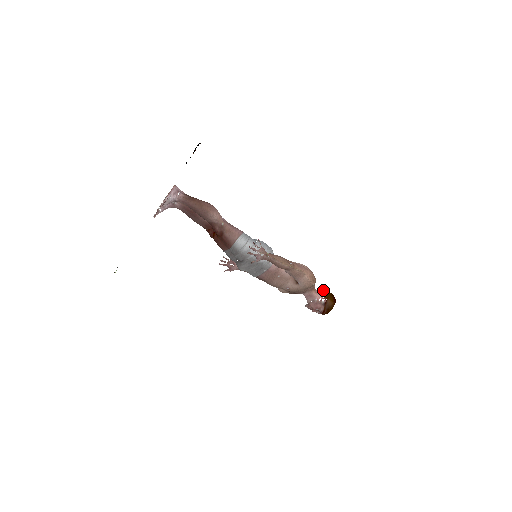
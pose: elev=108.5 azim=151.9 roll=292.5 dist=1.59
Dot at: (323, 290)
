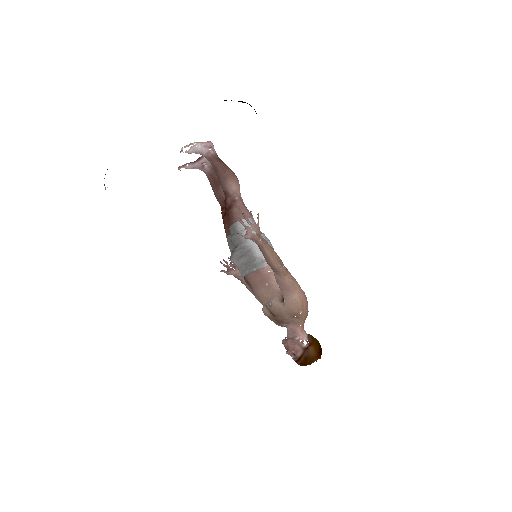
Dot at: occluded
